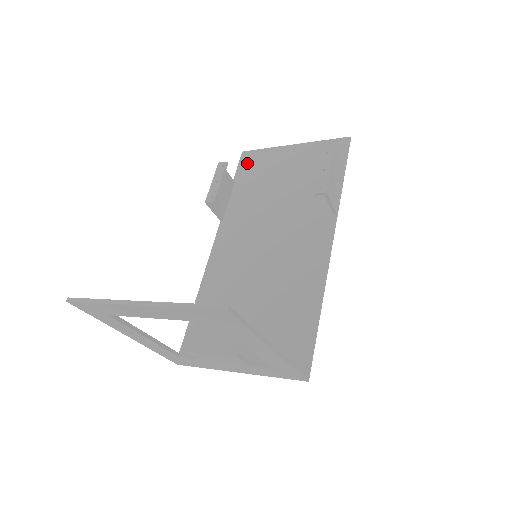
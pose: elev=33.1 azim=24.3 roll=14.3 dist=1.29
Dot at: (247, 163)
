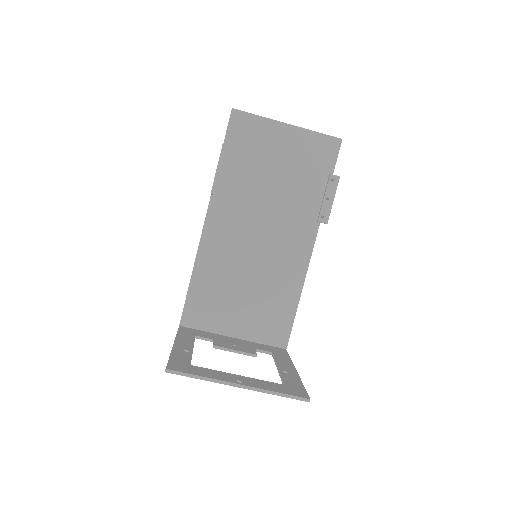
Dot at: (238, 128)
